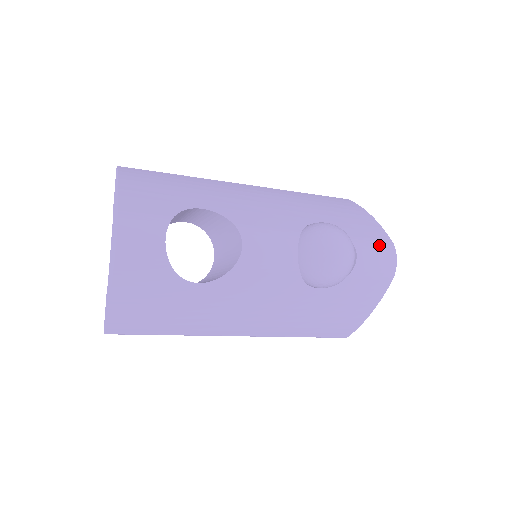
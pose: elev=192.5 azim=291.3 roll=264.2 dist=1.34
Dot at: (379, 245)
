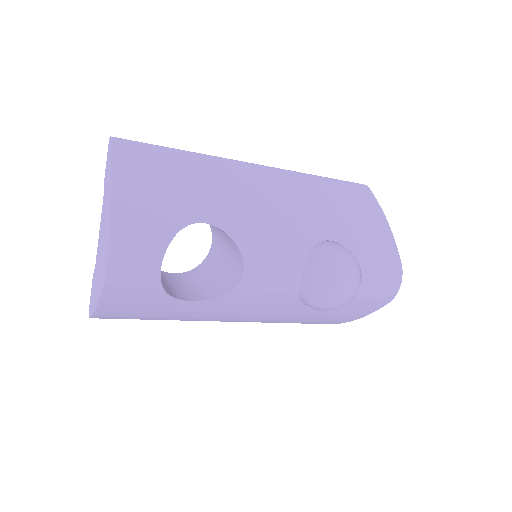
Dot at: (387, 269)
